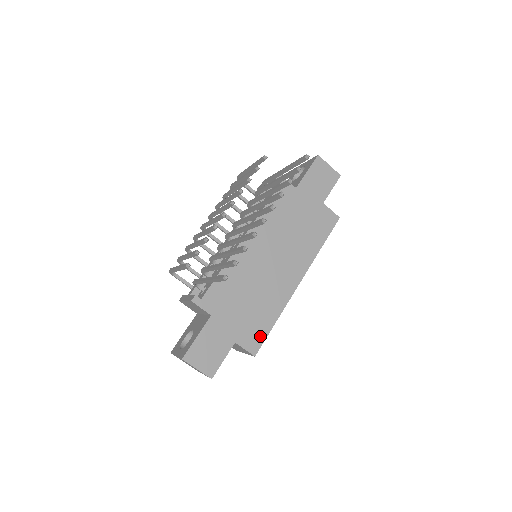
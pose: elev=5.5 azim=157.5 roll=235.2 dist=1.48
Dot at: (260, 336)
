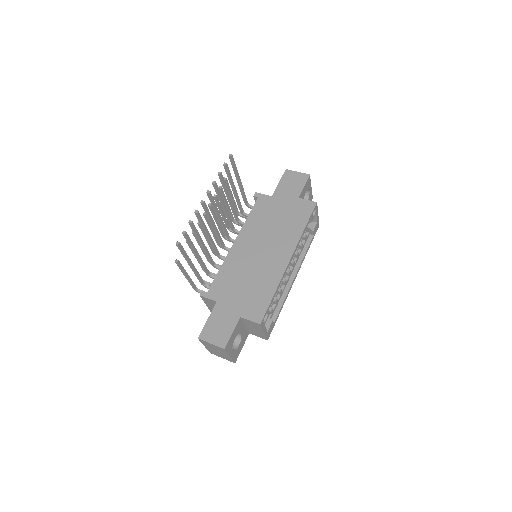
Dot at: (262, 308)
